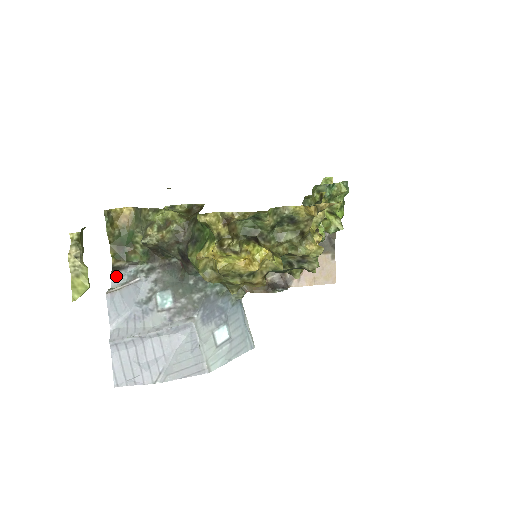
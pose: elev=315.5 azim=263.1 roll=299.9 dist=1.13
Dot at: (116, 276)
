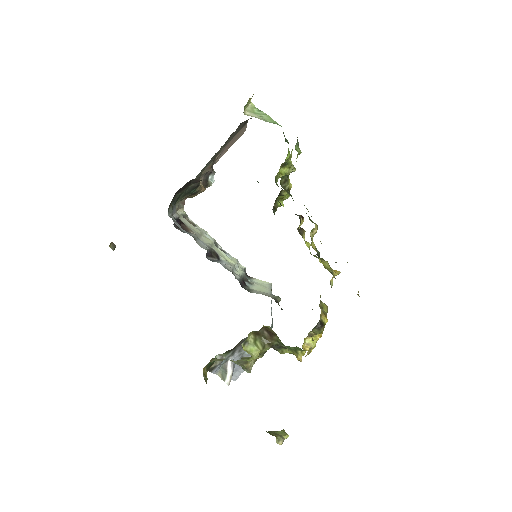
Dot at: (215, 371)
